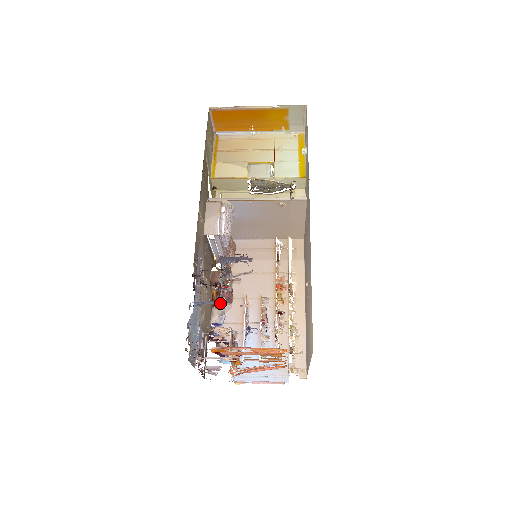
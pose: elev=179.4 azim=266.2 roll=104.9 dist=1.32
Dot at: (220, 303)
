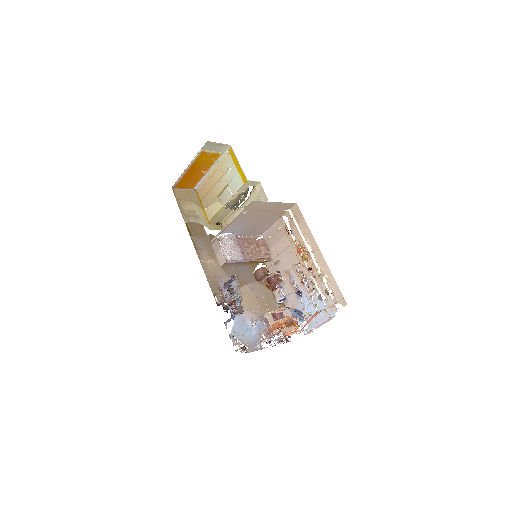
Dot at: (241, 311)
